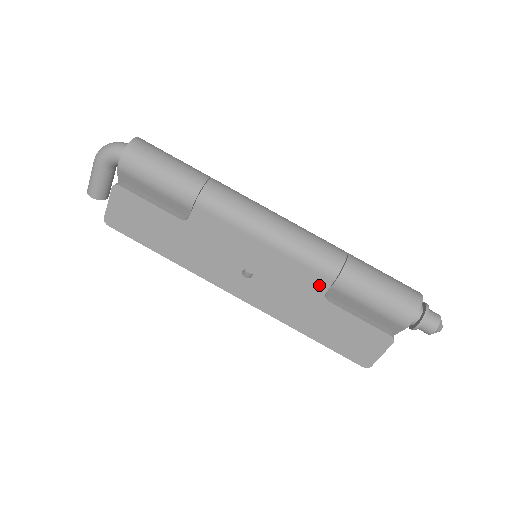
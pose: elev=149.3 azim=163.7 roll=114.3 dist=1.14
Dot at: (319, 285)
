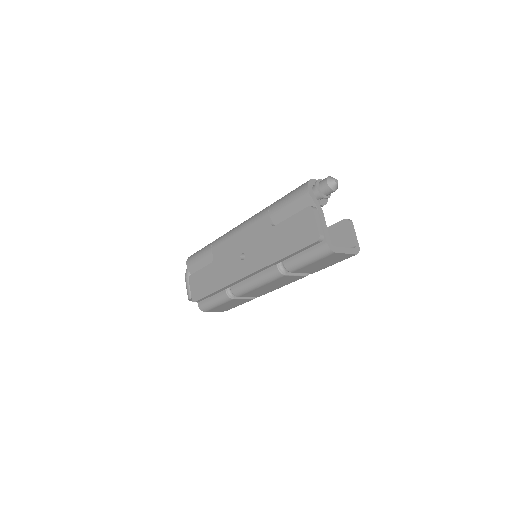
Dot at: (266, 223)
